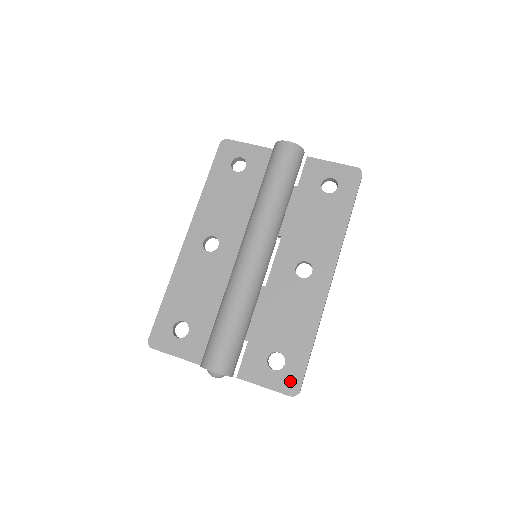
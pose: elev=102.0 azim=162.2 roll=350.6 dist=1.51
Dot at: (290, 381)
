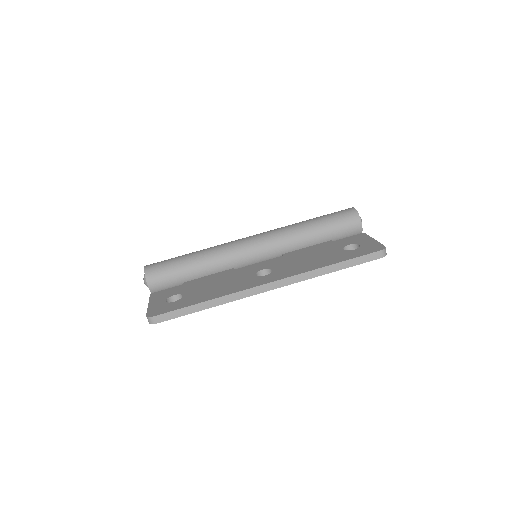
Dot at: (160, 309)
